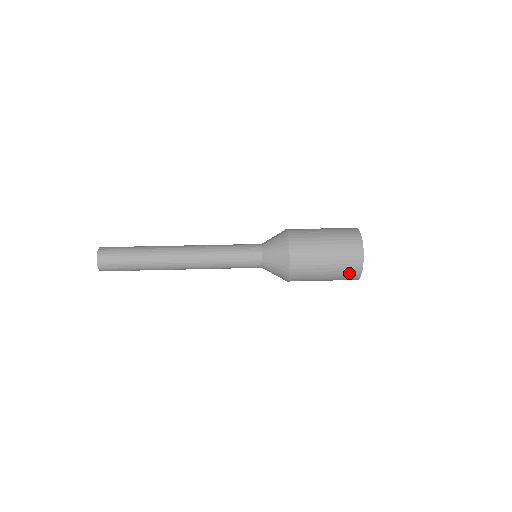
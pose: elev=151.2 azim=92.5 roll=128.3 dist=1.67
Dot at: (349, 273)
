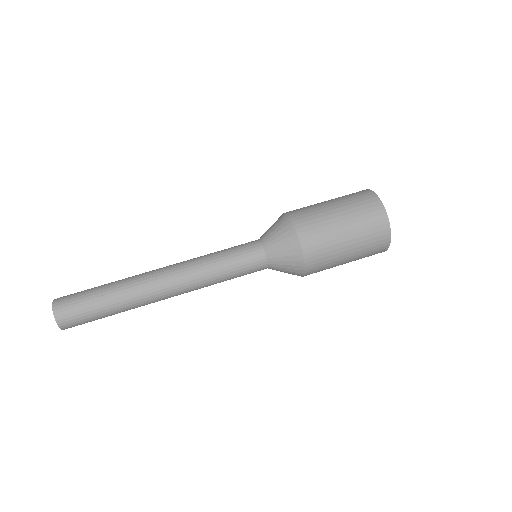
Dot at: (376, 236)
